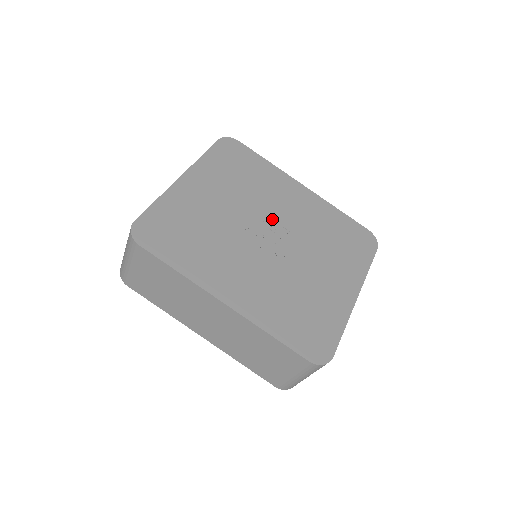
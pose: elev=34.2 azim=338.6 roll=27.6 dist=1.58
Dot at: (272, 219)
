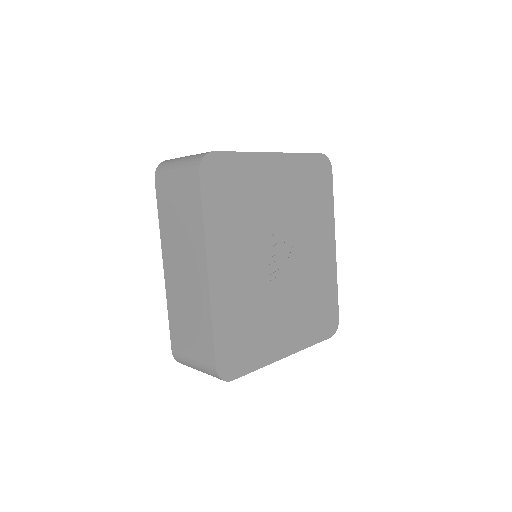
Dot at: (294, 247)
